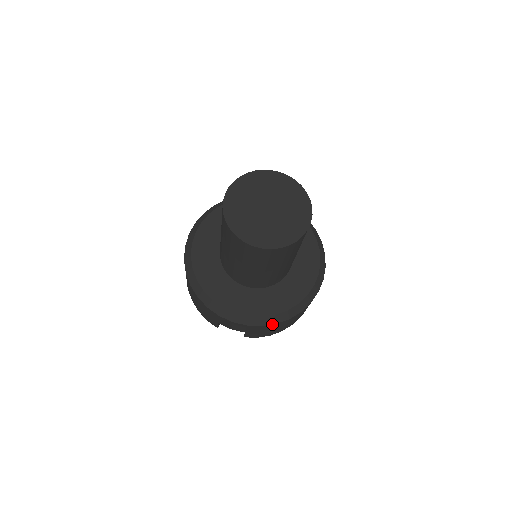
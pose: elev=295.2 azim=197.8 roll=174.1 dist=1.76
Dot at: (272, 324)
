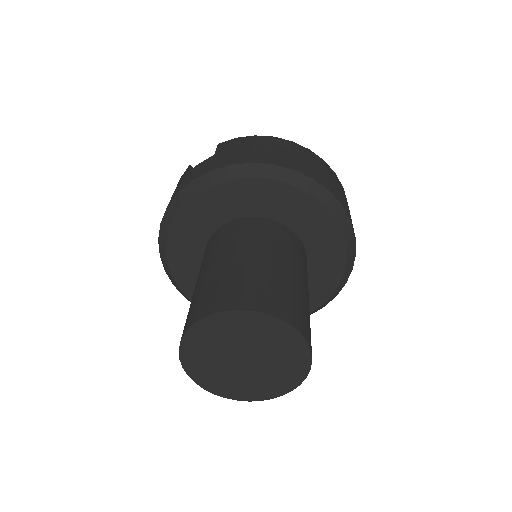
Dot at: occluded
